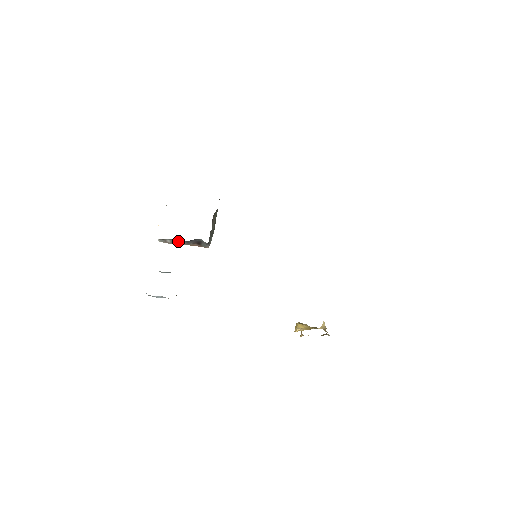
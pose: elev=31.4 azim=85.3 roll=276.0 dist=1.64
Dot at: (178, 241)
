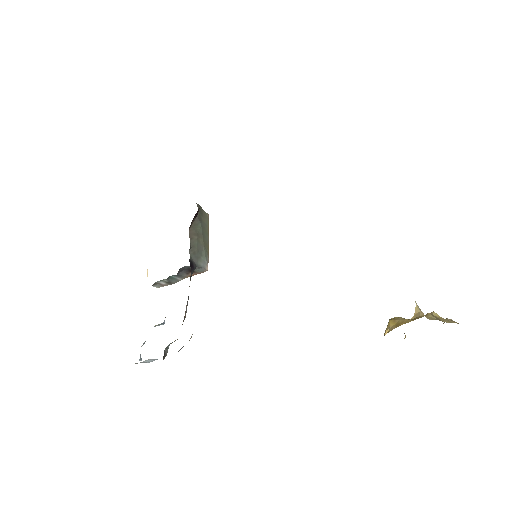
Dot at: (170, 279)
